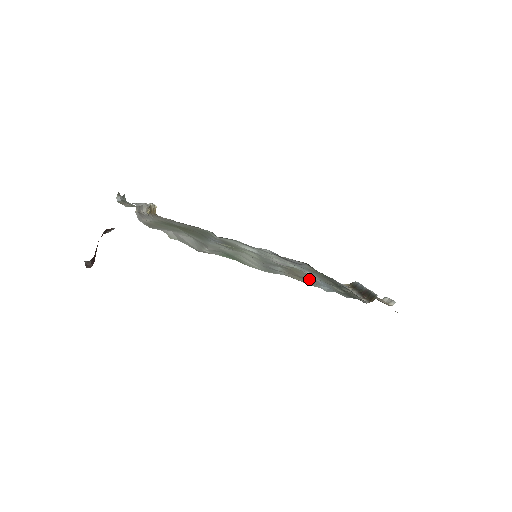
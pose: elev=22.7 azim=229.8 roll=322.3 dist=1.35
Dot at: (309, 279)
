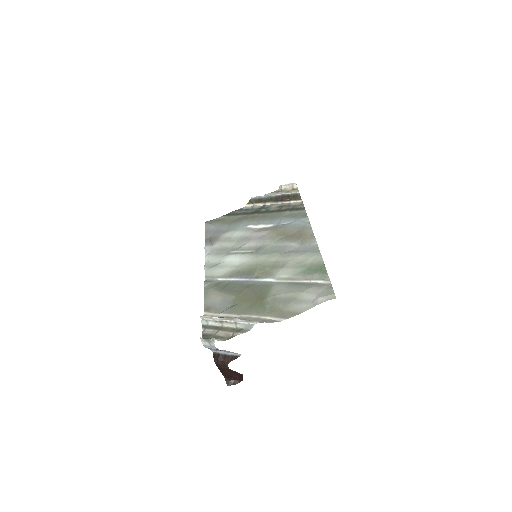
Dot at: (294, 229)
